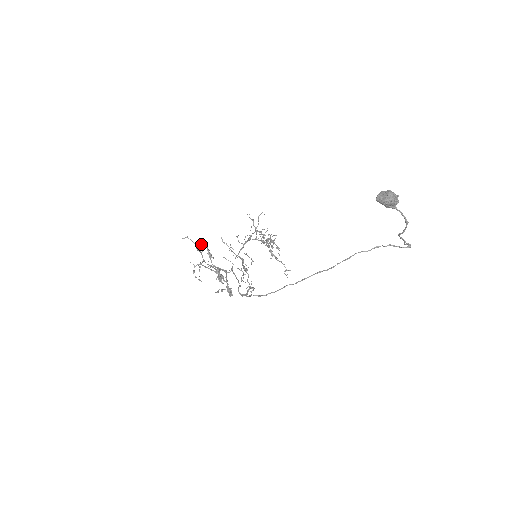
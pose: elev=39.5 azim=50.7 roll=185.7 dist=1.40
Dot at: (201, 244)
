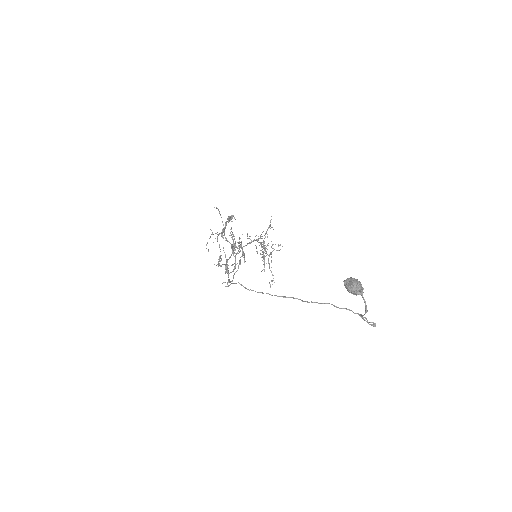
Dot at: (229, 217)
